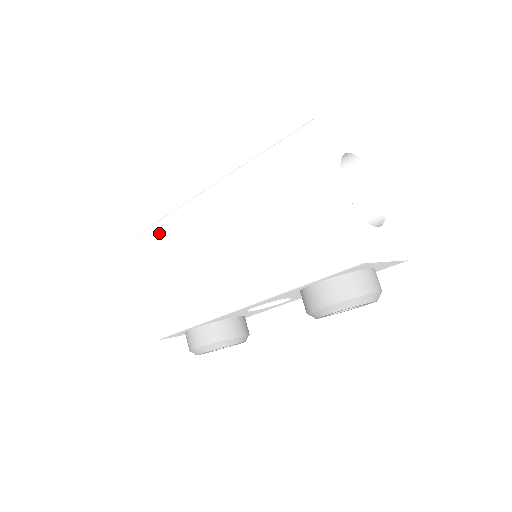
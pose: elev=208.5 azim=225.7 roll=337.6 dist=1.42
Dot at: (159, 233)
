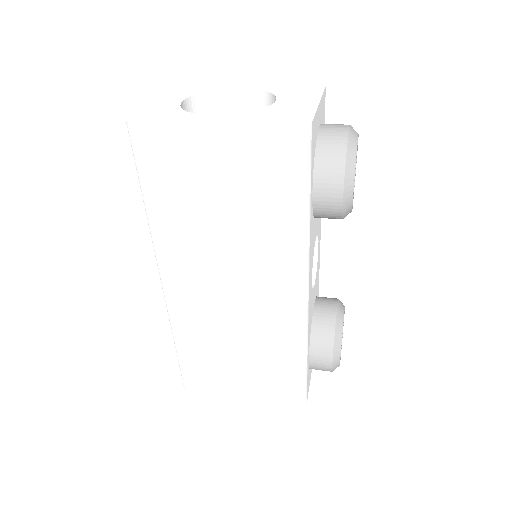
Dot at: (189, 354)
